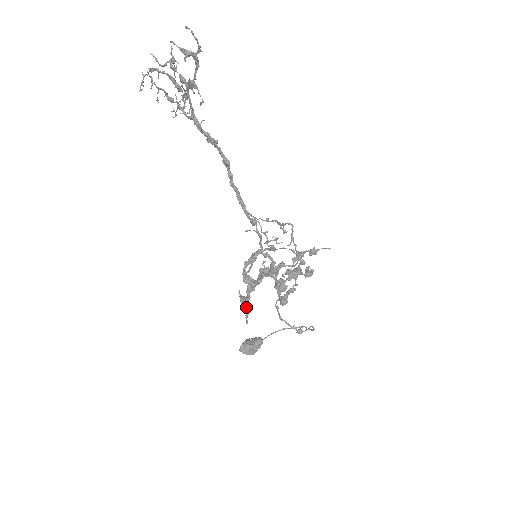
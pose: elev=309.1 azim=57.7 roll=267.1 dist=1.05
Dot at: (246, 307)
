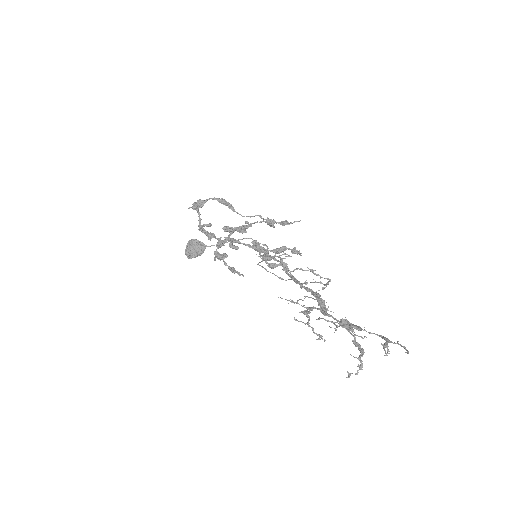
Dot at: (220, 259)
